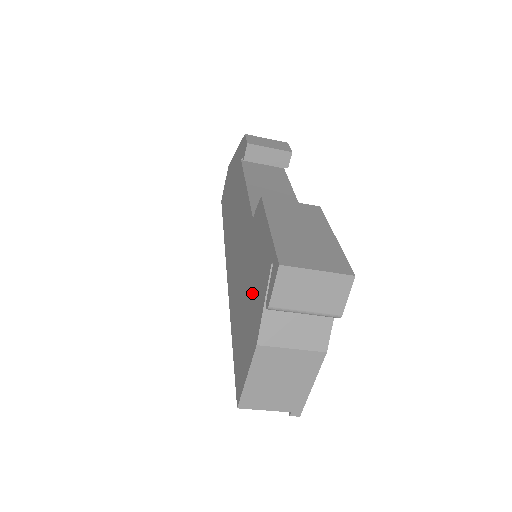
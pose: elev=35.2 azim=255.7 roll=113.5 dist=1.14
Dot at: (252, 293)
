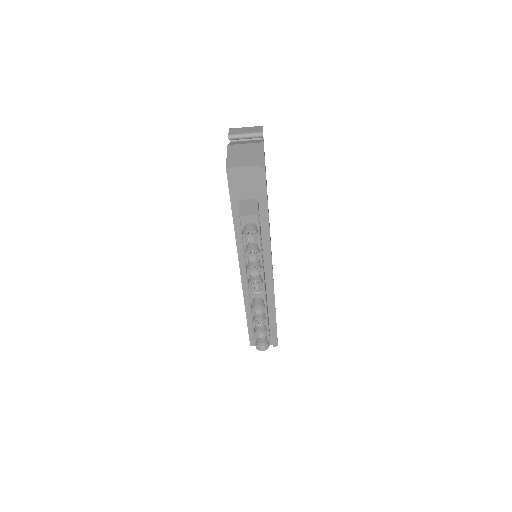
Dot at: occluded
